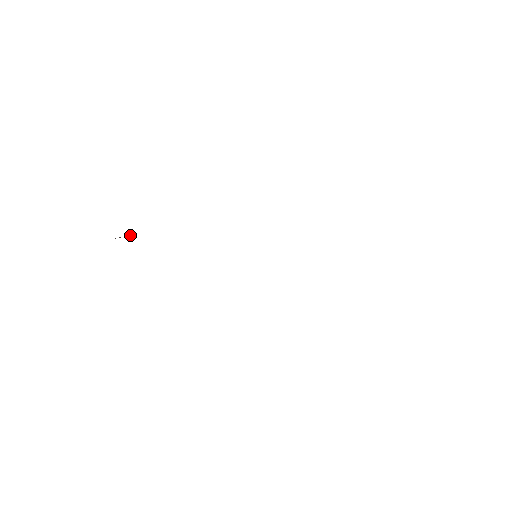
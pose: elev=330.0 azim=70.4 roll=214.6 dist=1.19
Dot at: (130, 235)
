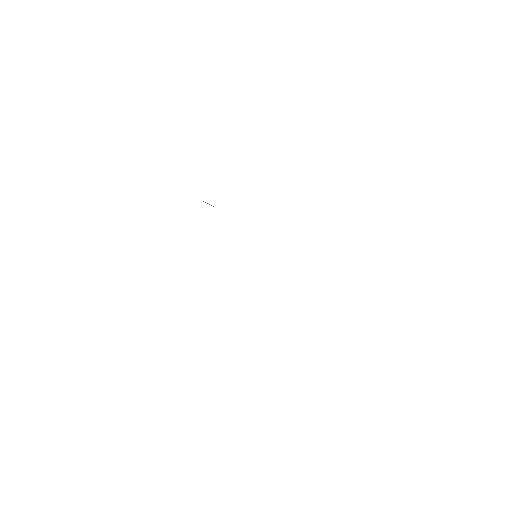
Dot at: occluded
